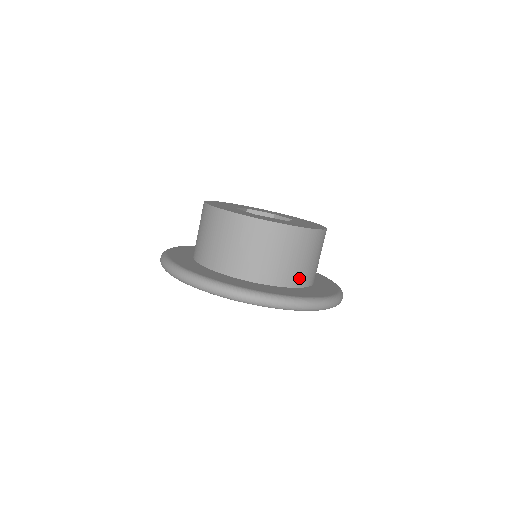
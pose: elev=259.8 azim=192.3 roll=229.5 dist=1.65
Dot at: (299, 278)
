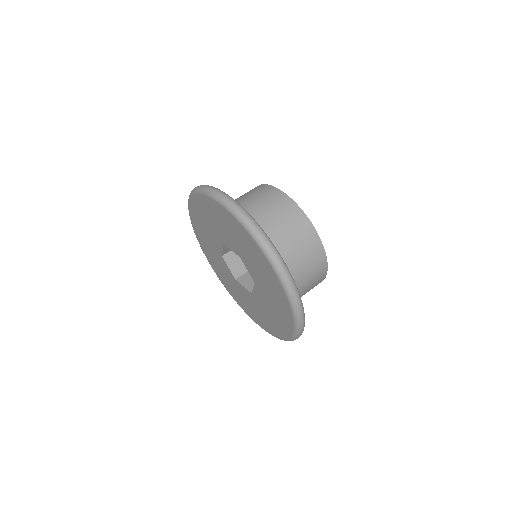
Dot at: occluded
